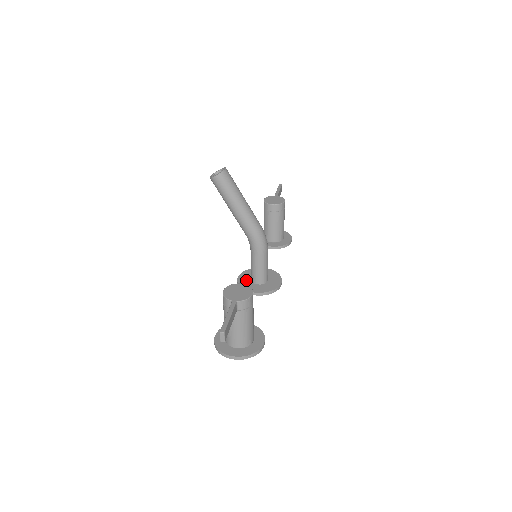
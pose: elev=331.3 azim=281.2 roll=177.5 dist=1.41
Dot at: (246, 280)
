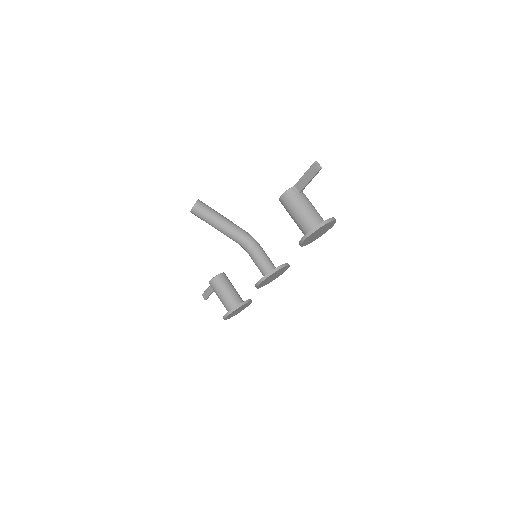
Dot at: occluded
